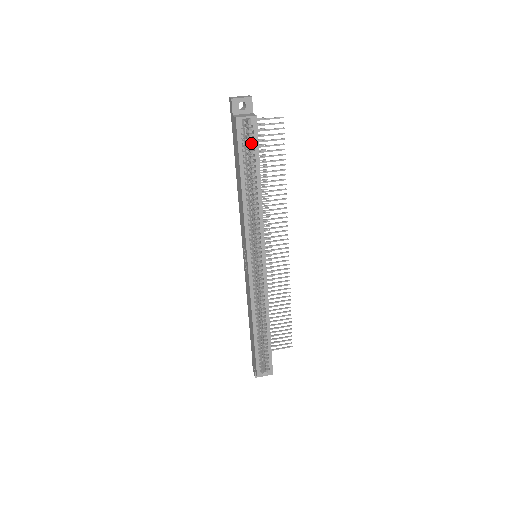
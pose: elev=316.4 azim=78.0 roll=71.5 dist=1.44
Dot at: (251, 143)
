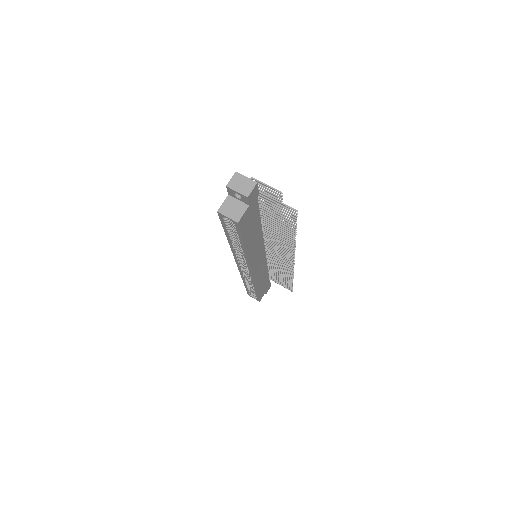
Dot at: occluded
